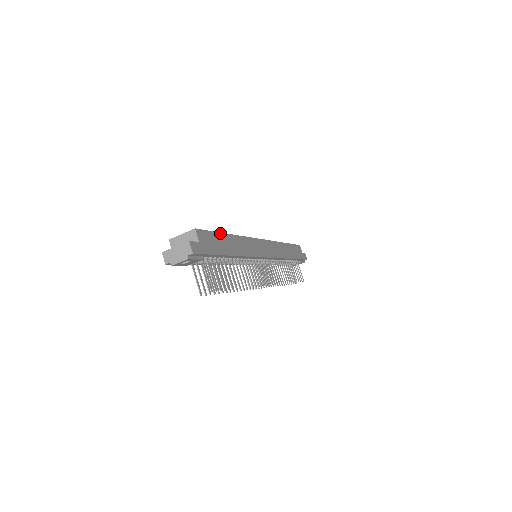
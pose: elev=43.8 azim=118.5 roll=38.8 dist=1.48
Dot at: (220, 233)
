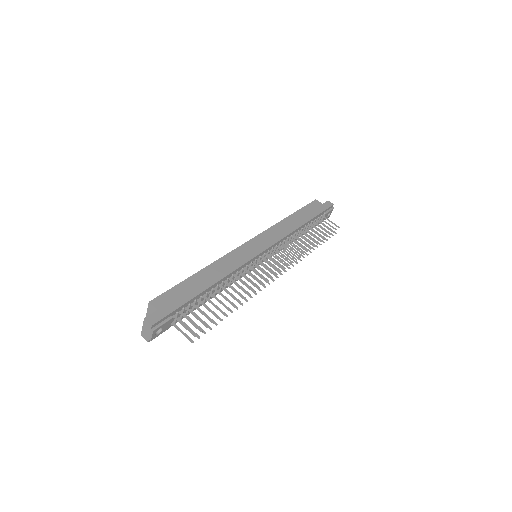
Dot at: (184, 281)
